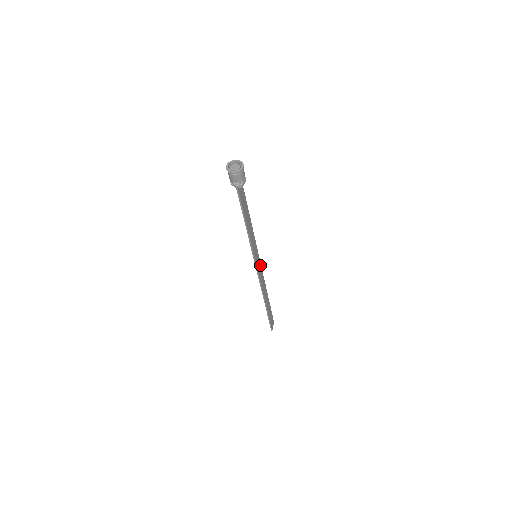
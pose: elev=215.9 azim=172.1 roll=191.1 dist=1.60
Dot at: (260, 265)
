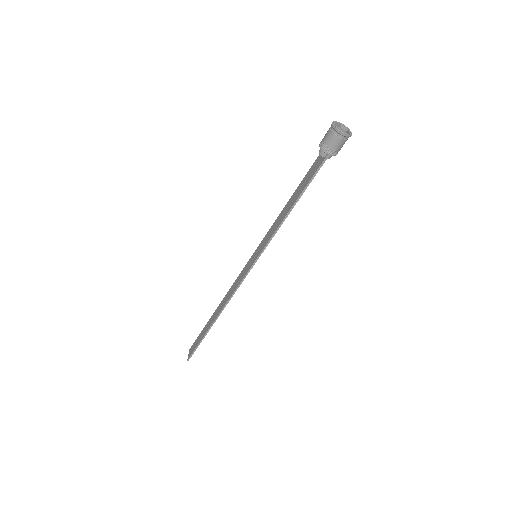
Dot at: (244, 270)
